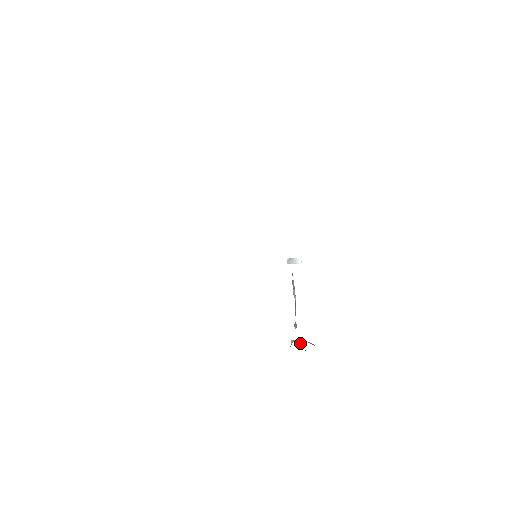
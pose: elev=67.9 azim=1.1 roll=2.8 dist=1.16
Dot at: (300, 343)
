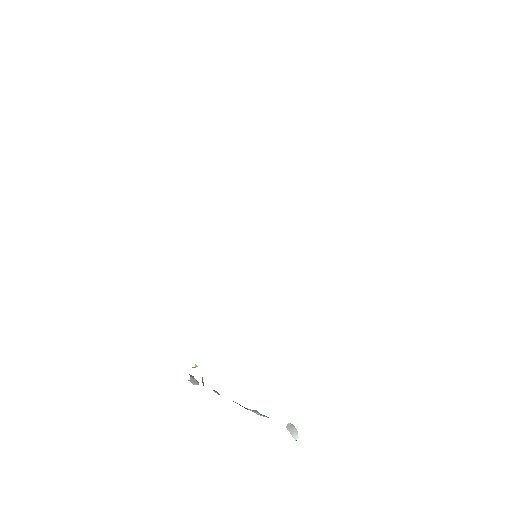
Dot at: (198, 384)
